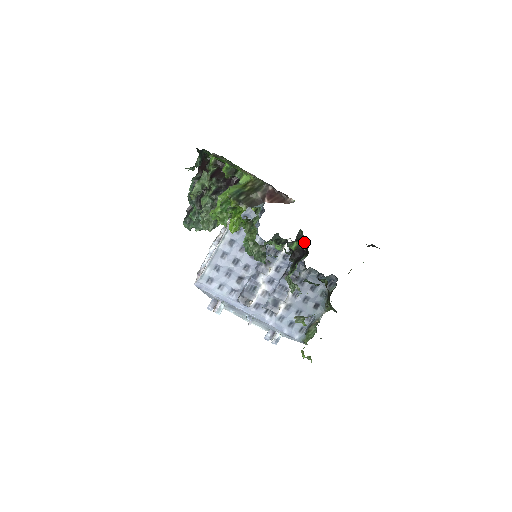
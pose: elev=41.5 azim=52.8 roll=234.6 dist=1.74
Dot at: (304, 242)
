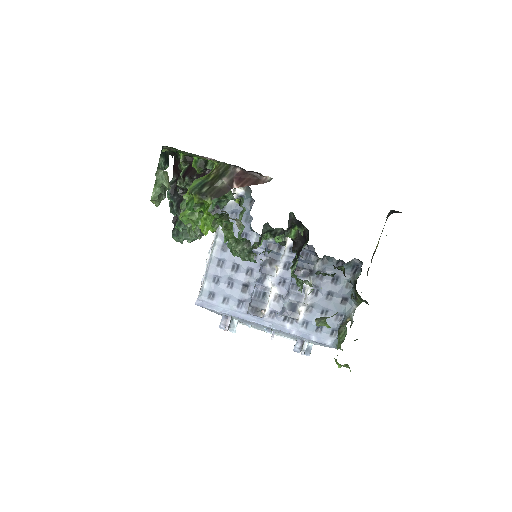
Dot at: (299, 226)
